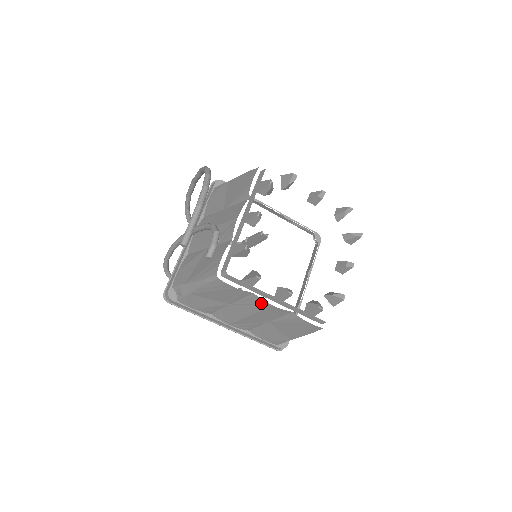
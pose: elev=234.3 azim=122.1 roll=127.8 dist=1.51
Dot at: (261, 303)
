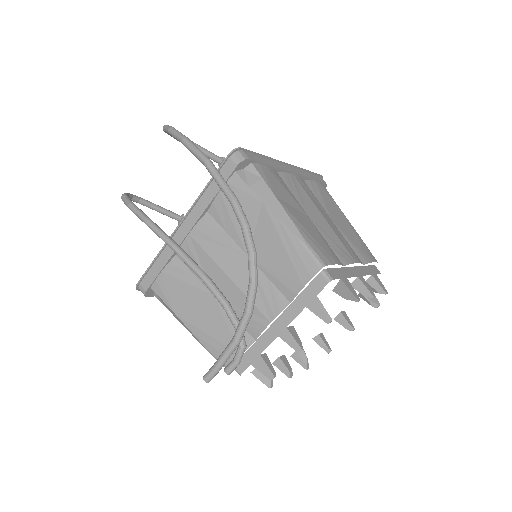
Dot at: occluded
